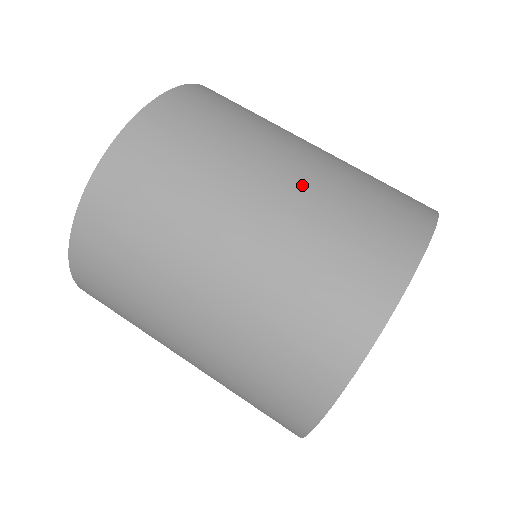
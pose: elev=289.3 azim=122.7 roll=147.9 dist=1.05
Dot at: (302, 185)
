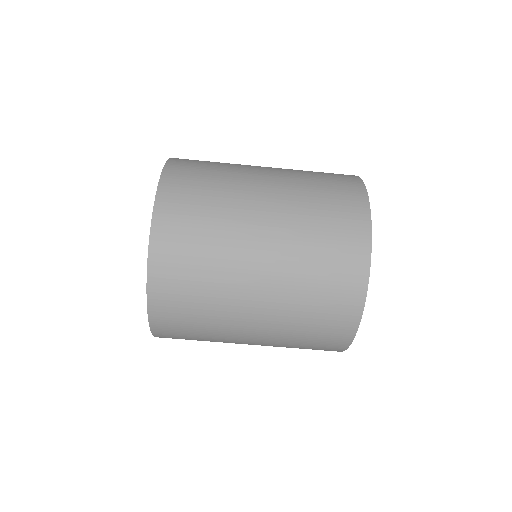
Dot at: (273, 312)
